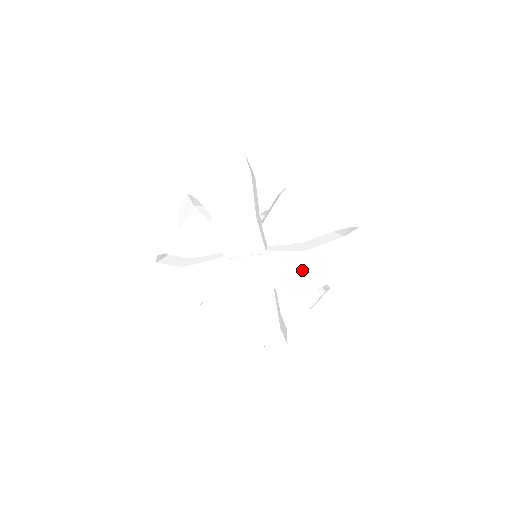
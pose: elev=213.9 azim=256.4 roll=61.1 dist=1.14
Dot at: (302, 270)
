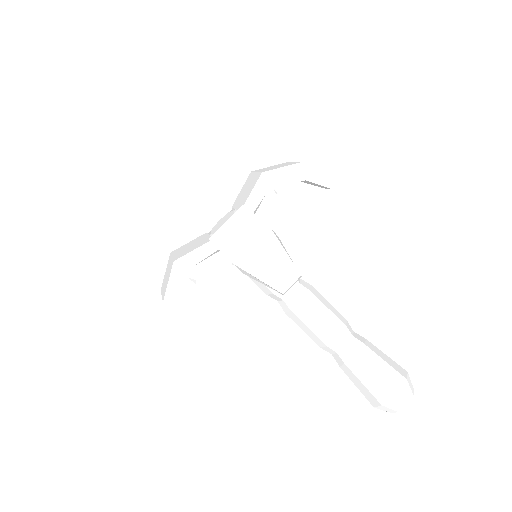
Dot at: (253, 178)
